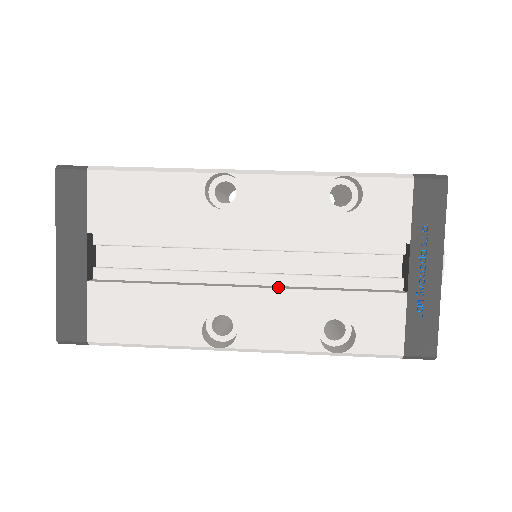
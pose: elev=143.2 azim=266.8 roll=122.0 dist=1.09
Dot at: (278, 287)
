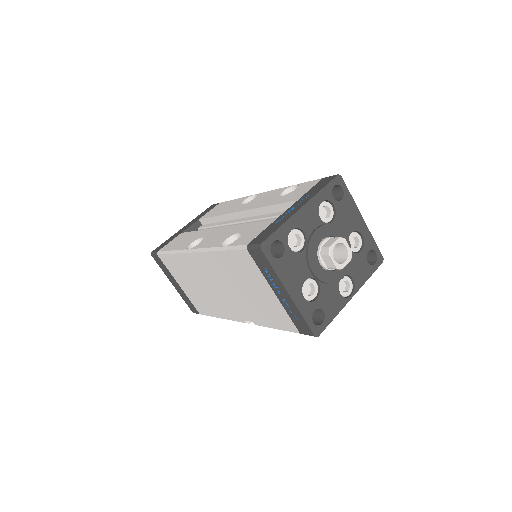
Dot at: occluded
